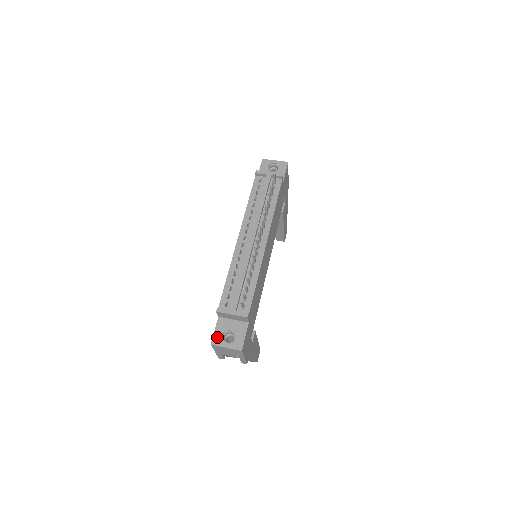
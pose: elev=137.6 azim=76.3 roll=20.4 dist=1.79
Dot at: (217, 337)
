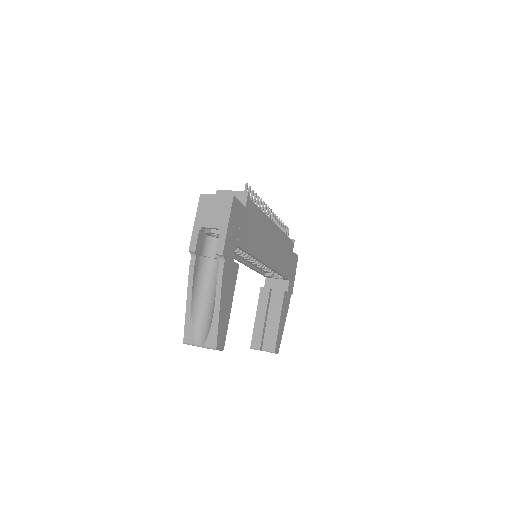
Dot at: occluded
